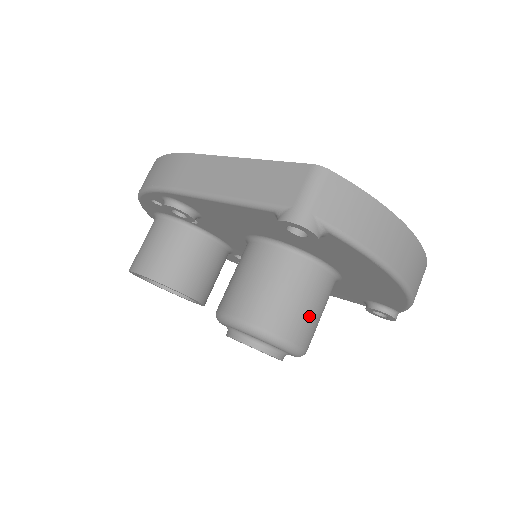
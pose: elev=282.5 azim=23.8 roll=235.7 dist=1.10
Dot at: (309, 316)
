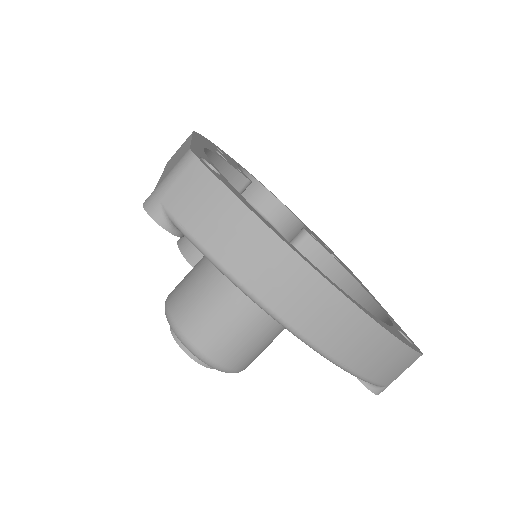
Dot at: (226, 329)
